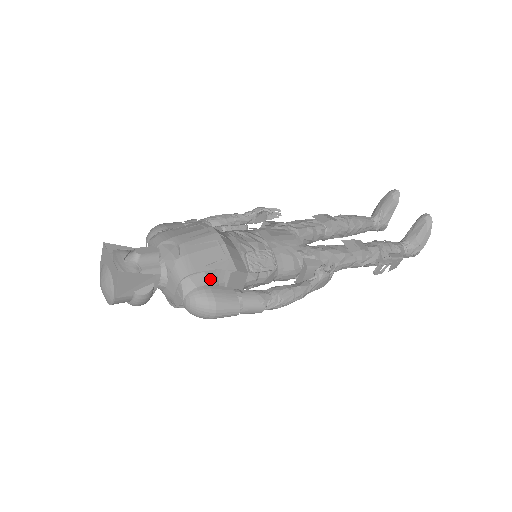
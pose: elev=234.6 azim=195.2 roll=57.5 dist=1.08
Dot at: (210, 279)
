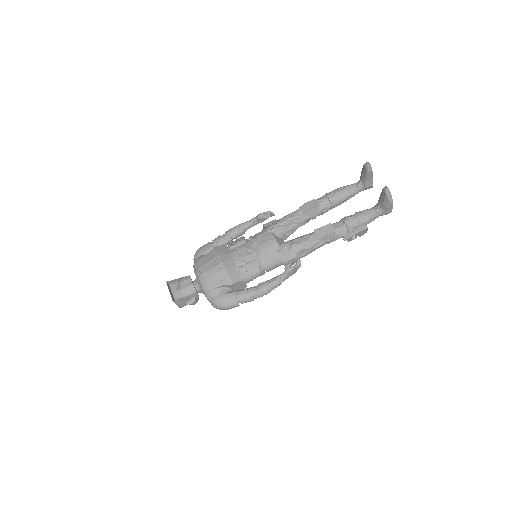
Dot at: (220, 291)
